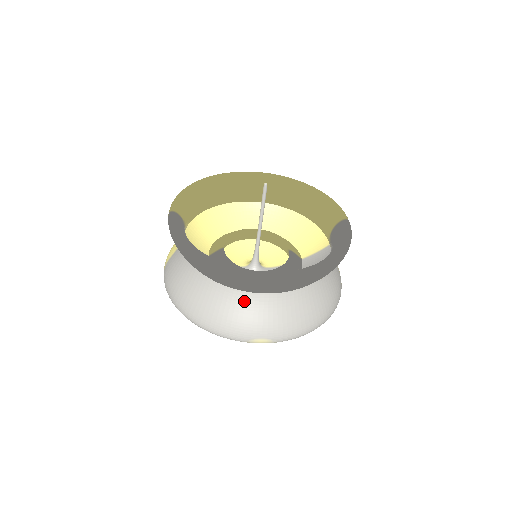
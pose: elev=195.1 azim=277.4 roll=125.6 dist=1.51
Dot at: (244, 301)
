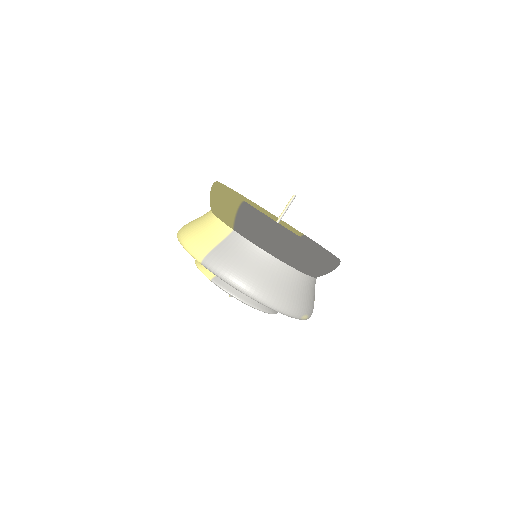
Dot at: (304, 282)
